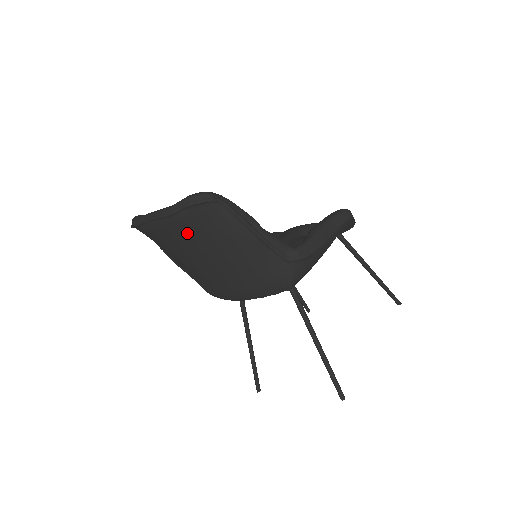
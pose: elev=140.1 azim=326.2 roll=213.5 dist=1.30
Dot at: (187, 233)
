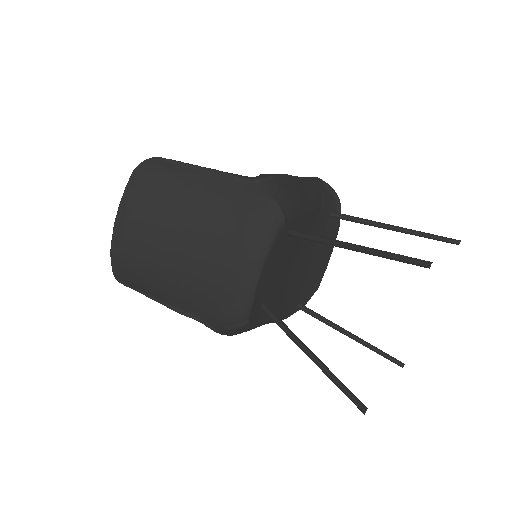
Dot at: (150, 211)
